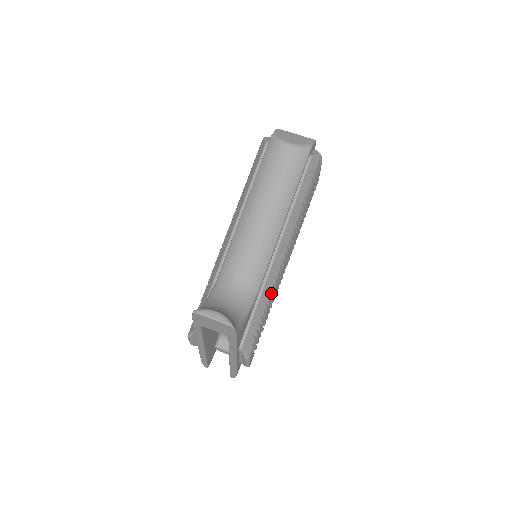
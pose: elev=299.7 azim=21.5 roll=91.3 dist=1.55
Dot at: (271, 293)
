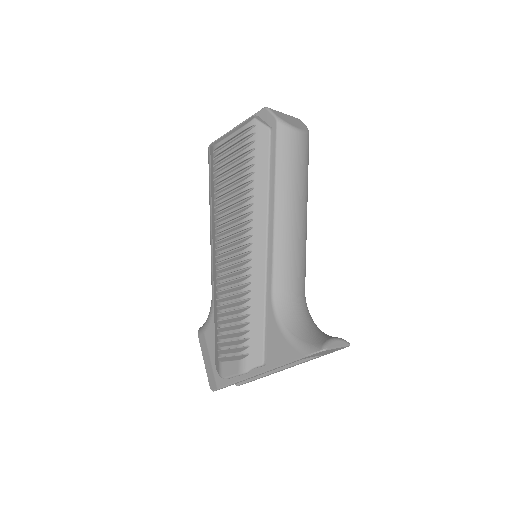
Dot at: occluded
